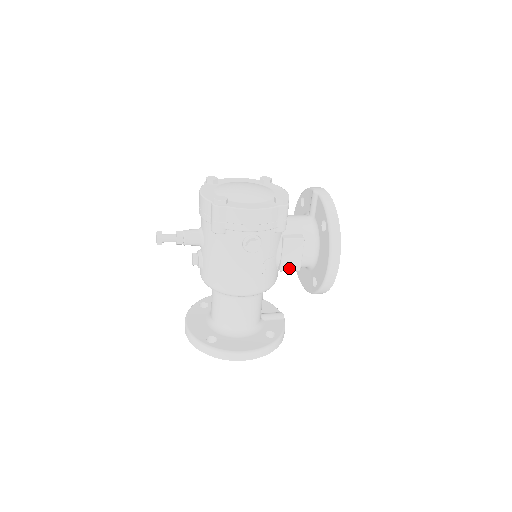
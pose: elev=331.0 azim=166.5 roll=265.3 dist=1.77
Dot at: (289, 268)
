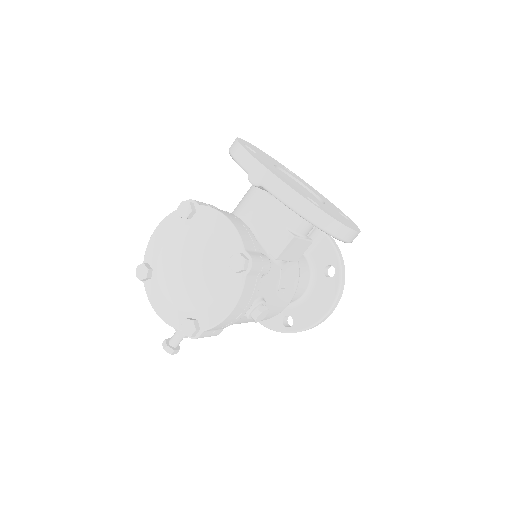
Dot at: (302, 253)
